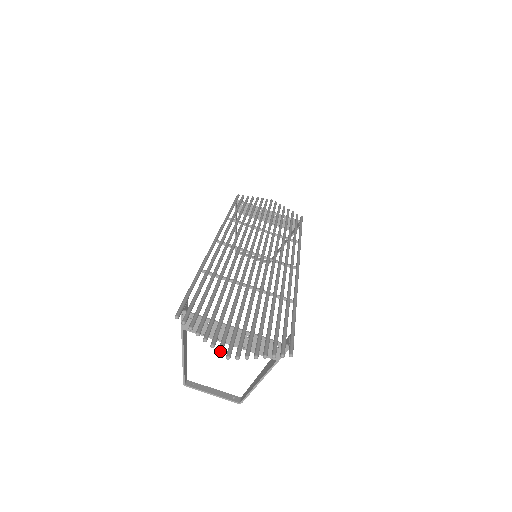
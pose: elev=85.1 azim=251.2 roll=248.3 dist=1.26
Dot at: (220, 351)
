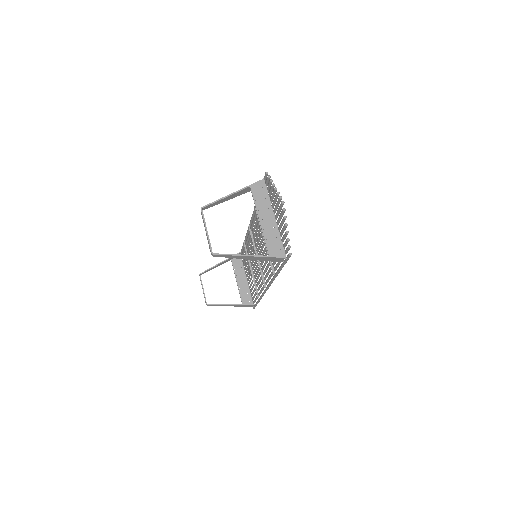
Dot at: occluded
